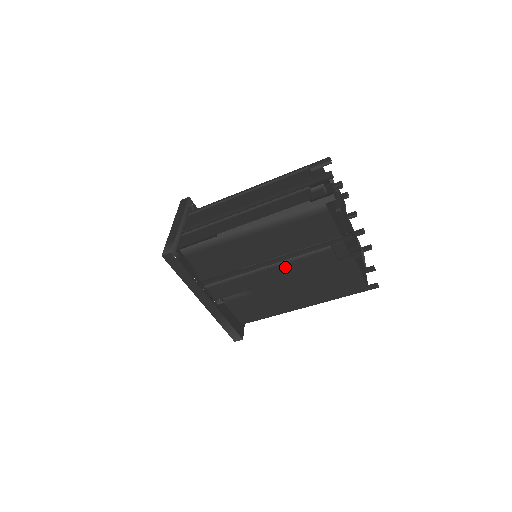
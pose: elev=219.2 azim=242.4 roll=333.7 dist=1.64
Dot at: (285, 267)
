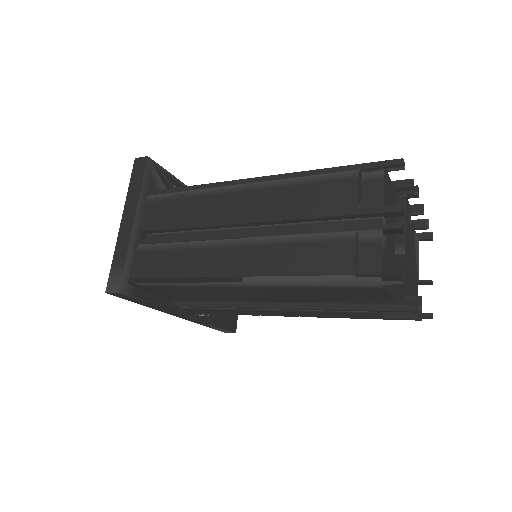
Dot at: (299, 312)
